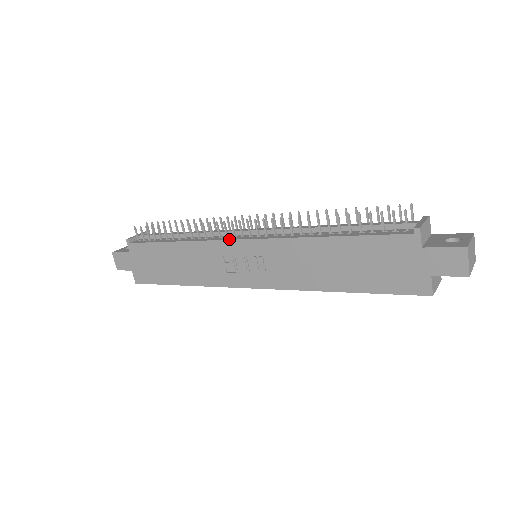
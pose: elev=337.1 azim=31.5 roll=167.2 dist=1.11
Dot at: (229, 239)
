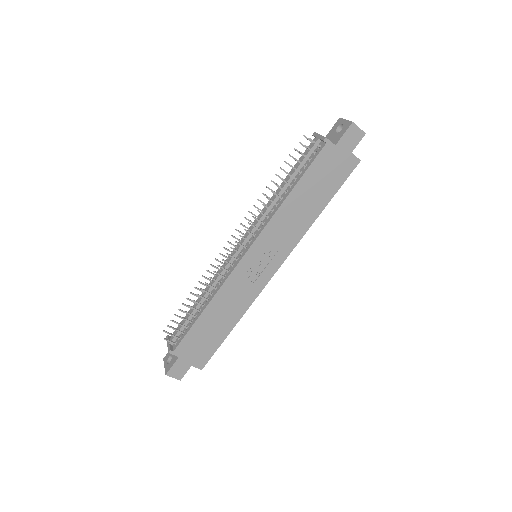
Dot at: (237, 263)
